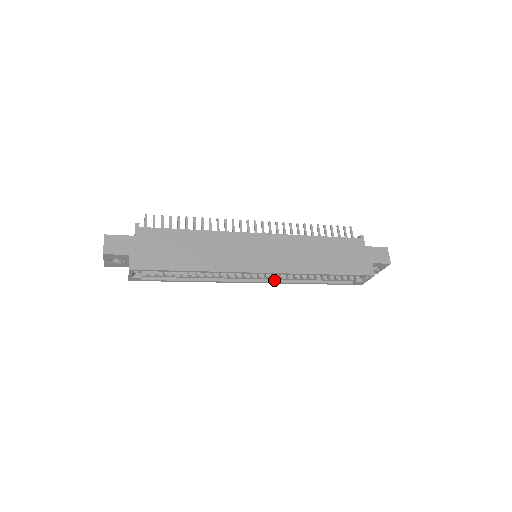
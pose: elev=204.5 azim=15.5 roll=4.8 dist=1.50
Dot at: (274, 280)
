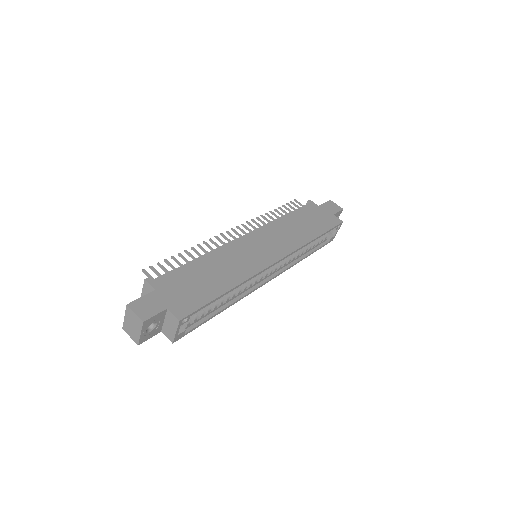
Dot at: (280, 270)
